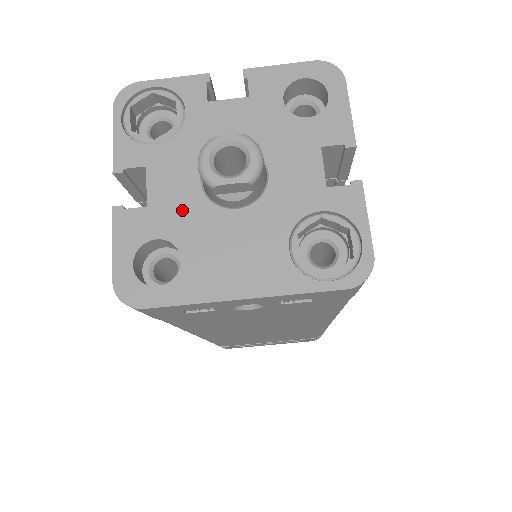
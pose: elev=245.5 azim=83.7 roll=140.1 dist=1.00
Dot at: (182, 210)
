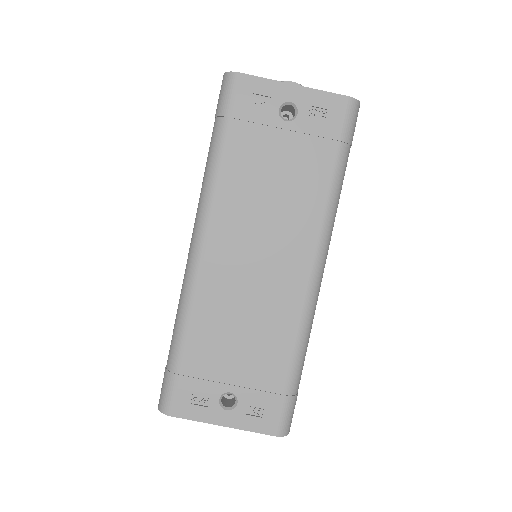
Dot at: occluded
